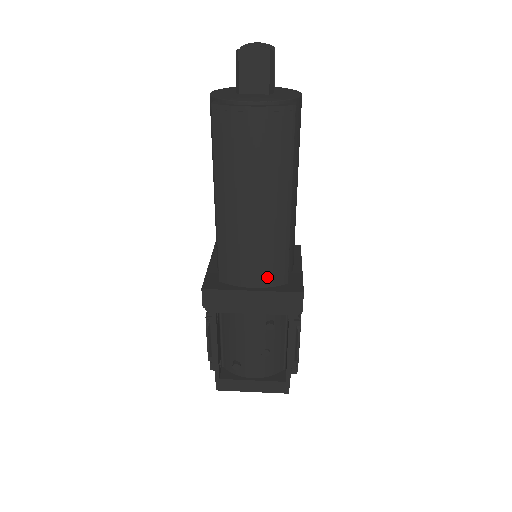
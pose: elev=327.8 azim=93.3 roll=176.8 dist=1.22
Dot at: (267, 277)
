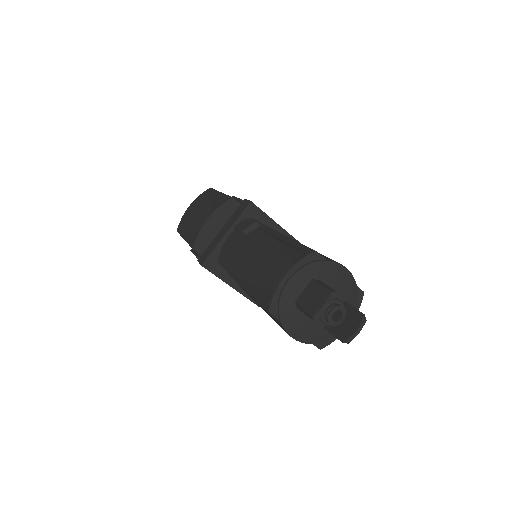
Dot at: occluded
